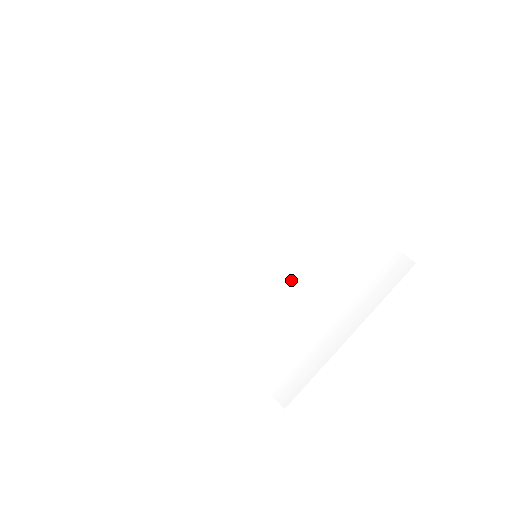
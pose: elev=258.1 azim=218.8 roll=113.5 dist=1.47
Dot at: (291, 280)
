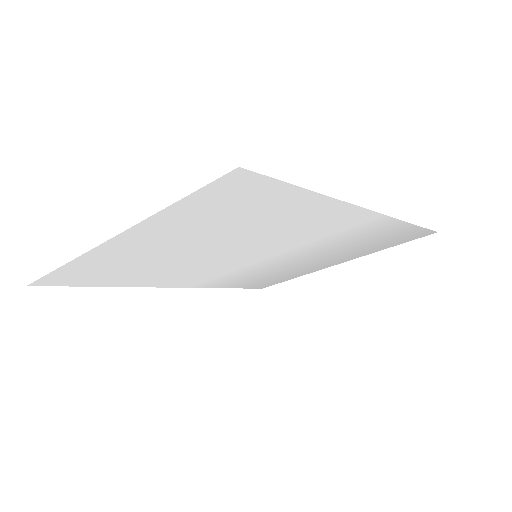
Dot at: (296, 258)
